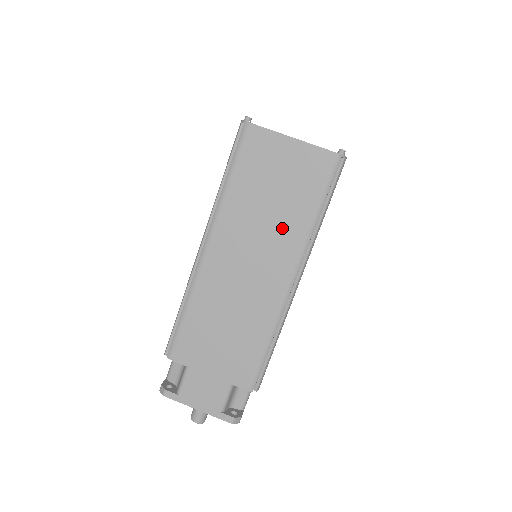
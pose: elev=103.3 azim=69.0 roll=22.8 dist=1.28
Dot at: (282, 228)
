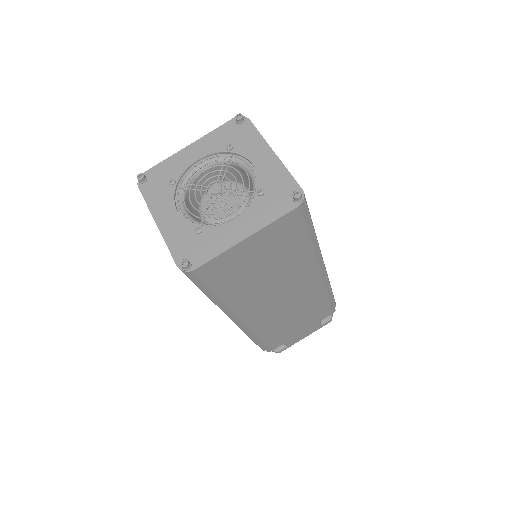
Dot at: (290, 270)
